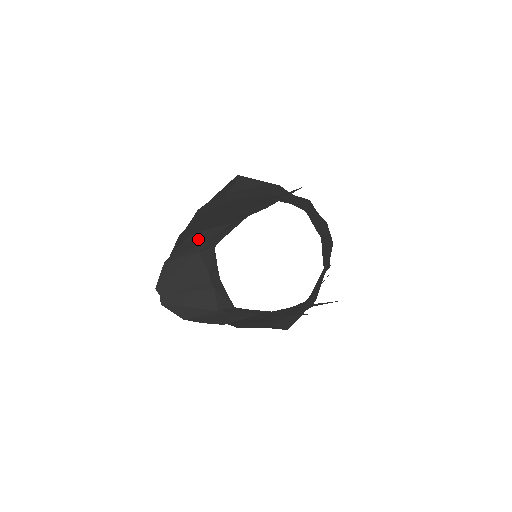
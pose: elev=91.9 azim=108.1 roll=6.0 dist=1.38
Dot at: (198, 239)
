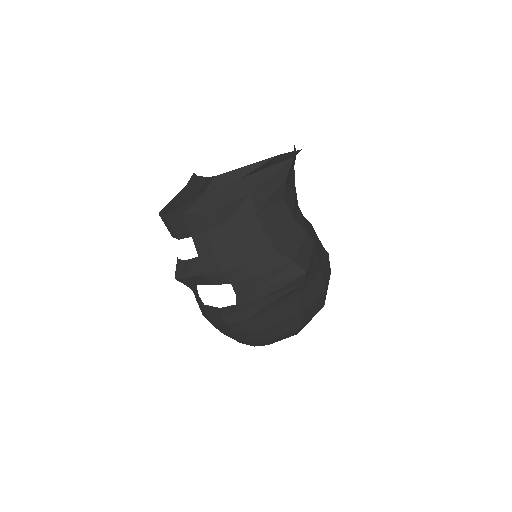
Dot at: occluded
